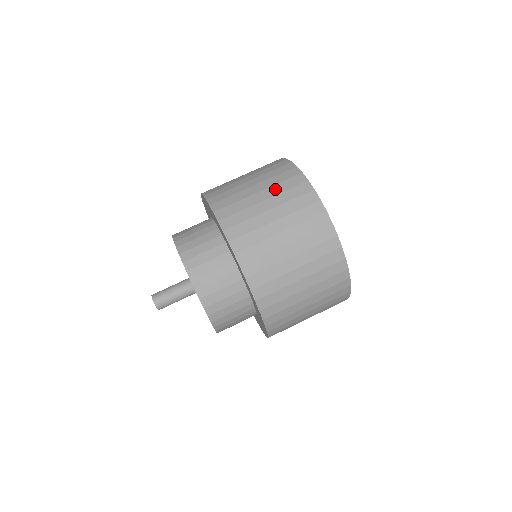
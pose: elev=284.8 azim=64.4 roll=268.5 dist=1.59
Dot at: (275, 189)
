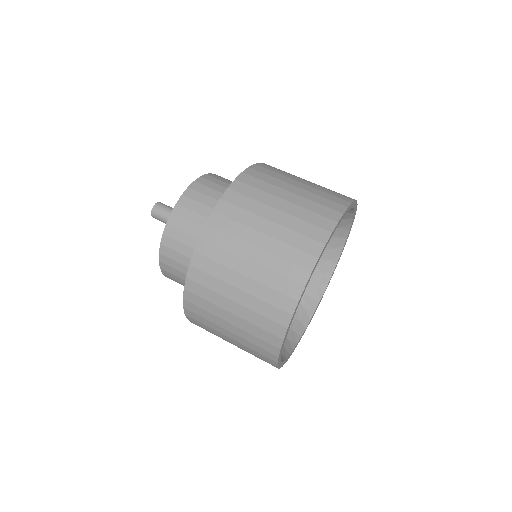
Dot at: (299, 211)
